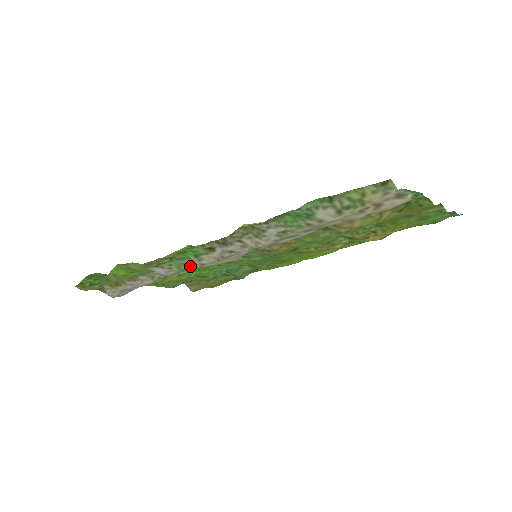
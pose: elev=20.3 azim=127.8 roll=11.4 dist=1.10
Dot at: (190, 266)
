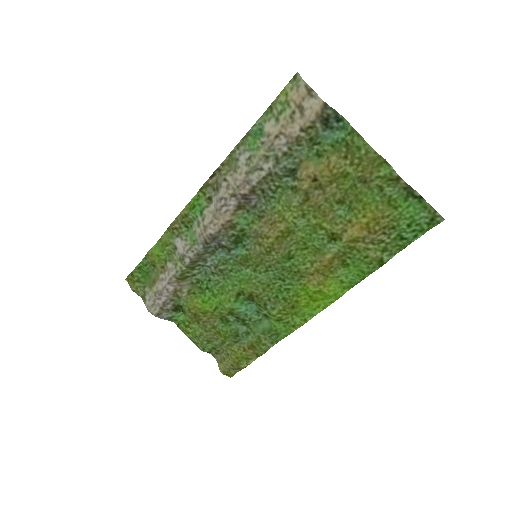
Dot at: (198, 234)
